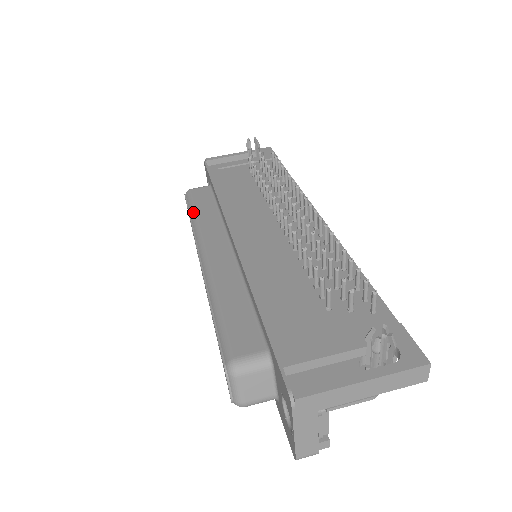
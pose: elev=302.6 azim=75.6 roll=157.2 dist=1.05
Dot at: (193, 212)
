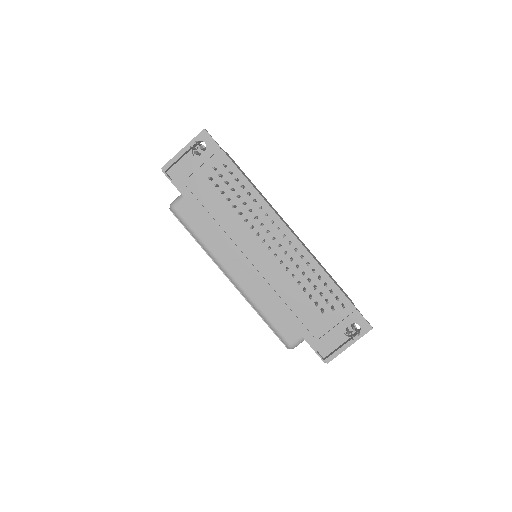
Dot at: (196, 237)
